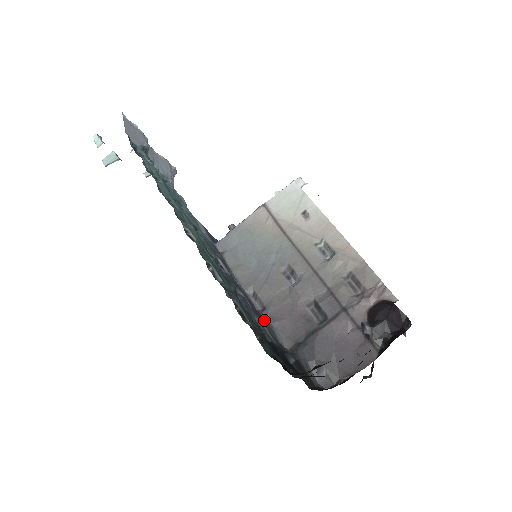
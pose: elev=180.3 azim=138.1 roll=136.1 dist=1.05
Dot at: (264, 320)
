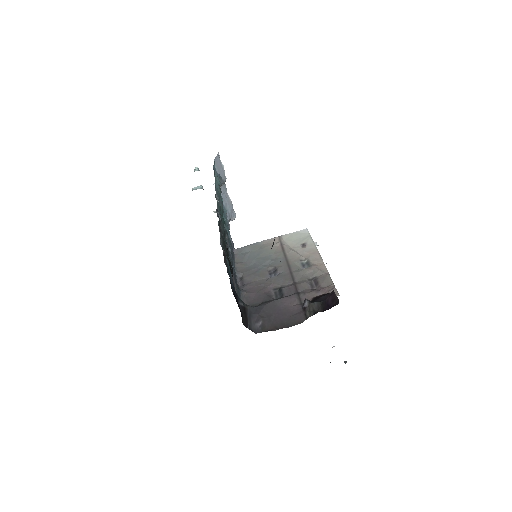
Dot at: (238, 287)
